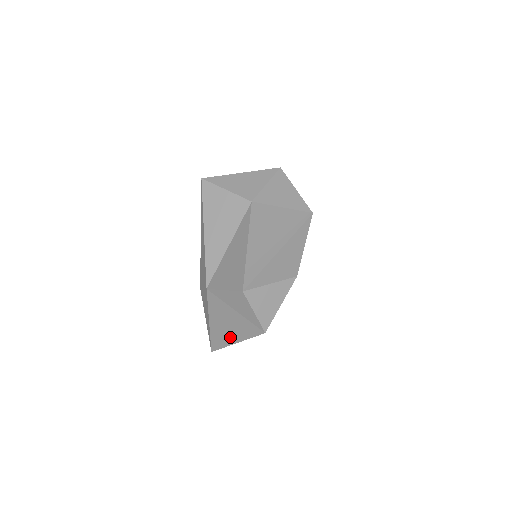
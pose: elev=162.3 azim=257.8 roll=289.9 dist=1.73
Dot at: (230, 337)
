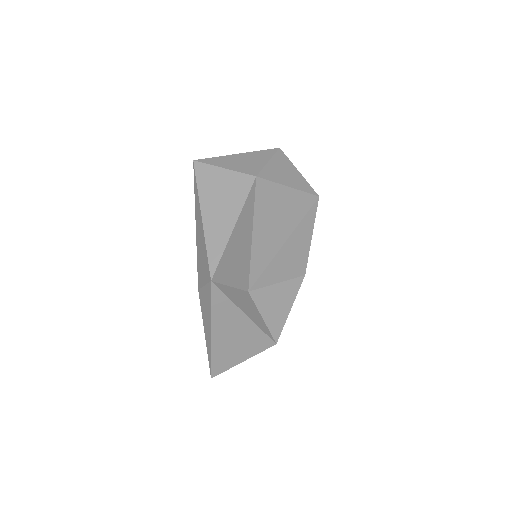
Dot at: (235, 354)
